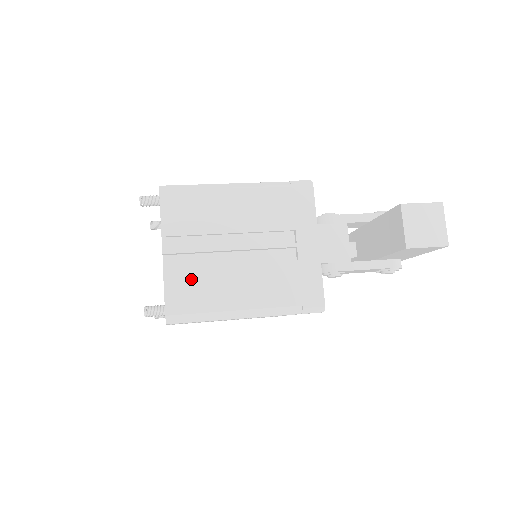
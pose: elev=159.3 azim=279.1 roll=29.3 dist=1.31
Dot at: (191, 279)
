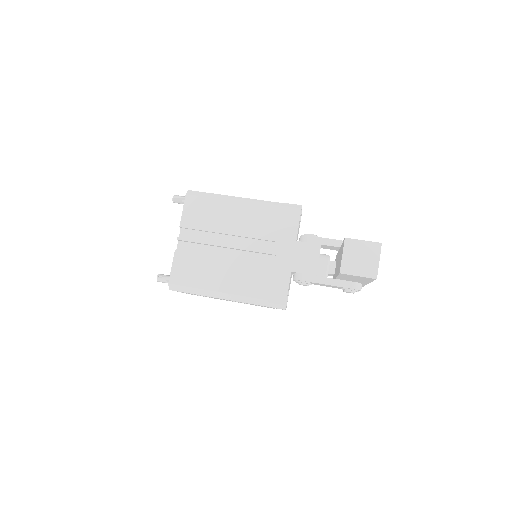
Dot at: (192, 262)
